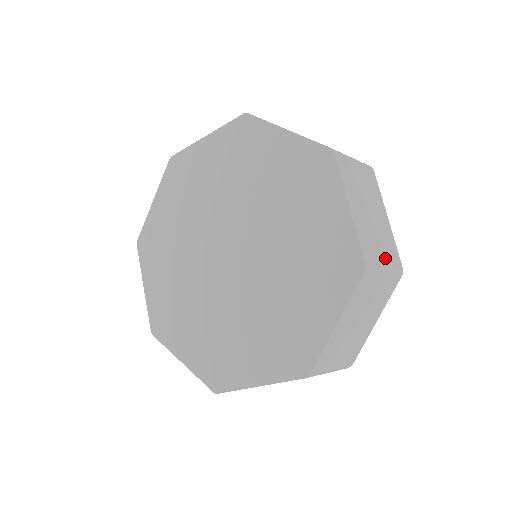
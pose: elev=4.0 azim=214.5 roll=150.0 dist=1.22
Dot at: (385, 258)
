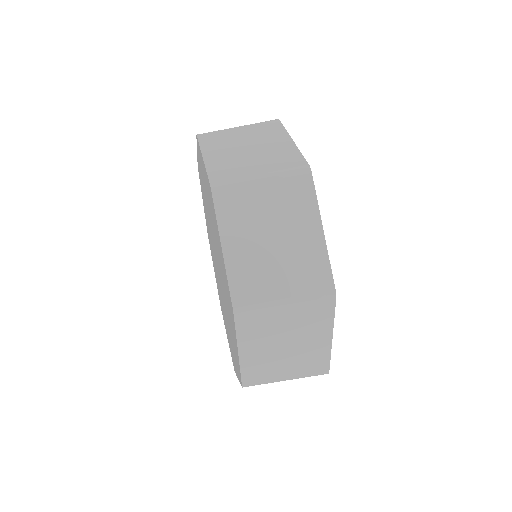
Dot at: occluded
